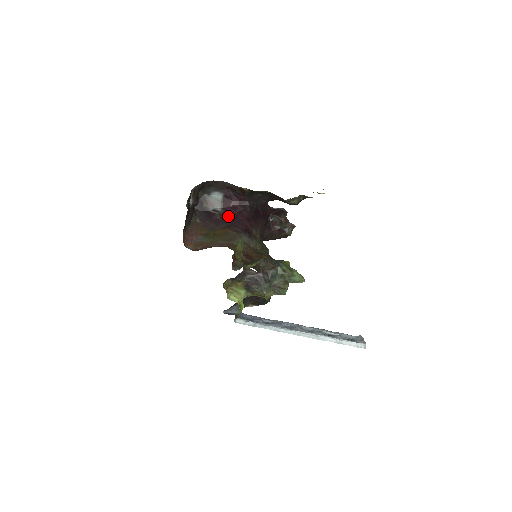
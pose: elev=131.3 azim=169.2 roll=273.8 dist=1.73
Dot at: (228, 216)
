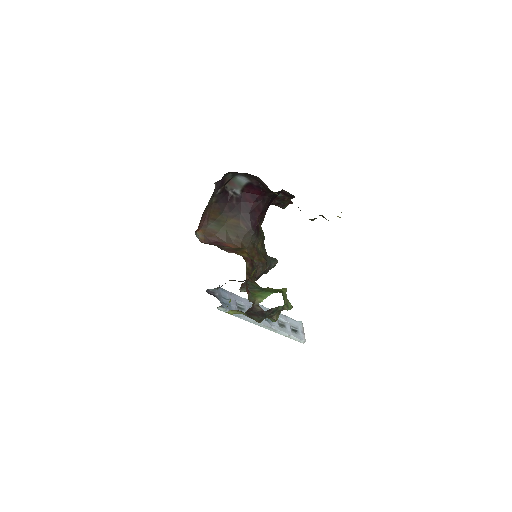
Dot at: (244, 203)
